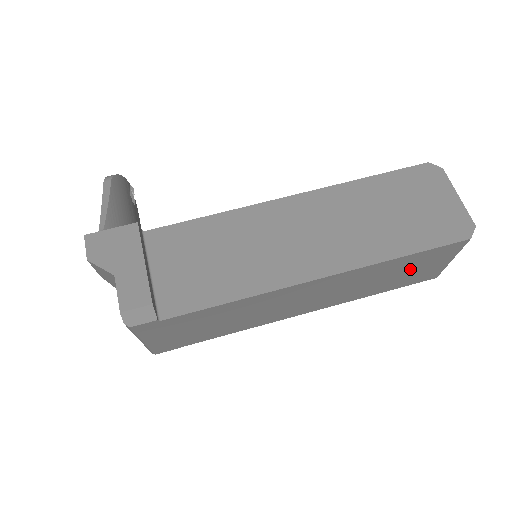
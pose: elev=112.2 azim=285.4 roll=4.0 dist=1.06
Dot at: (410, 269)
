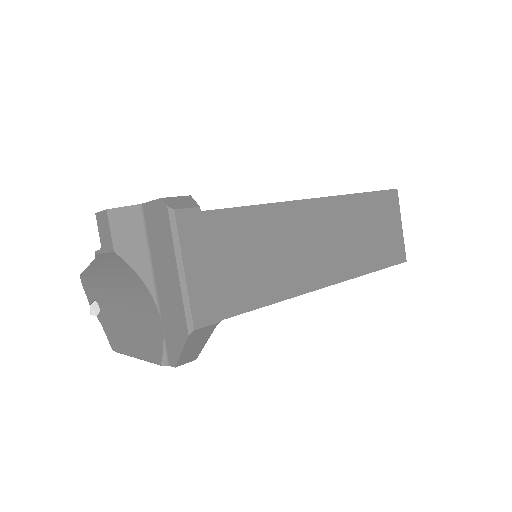
Dot at: (379, 225)
